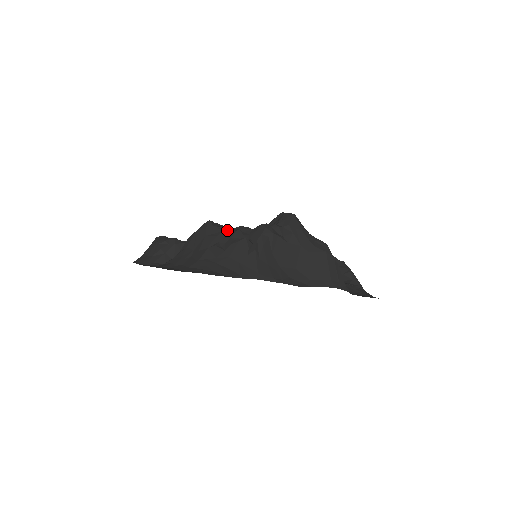
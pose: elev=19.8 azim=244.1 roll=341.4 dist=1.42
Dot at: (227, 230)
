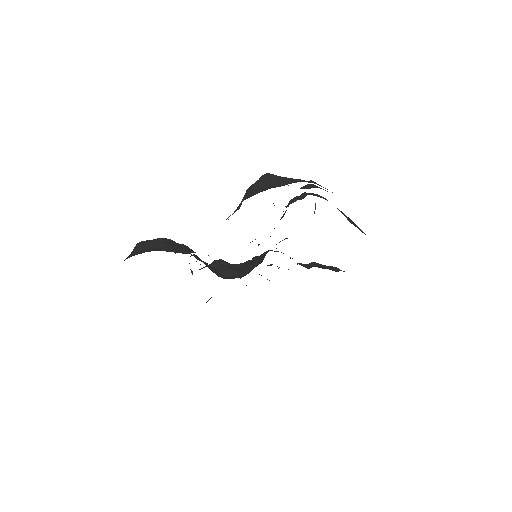
Dot at: occluded
